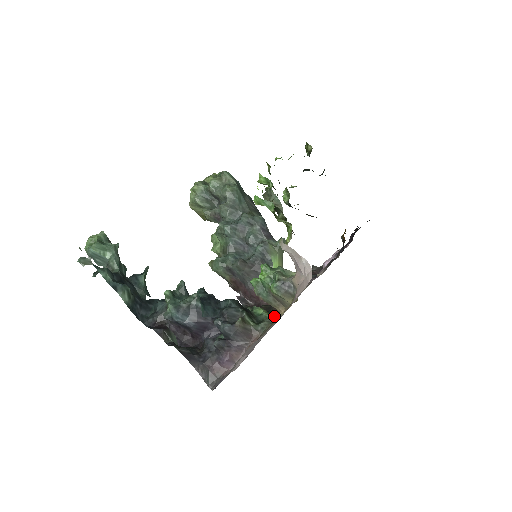
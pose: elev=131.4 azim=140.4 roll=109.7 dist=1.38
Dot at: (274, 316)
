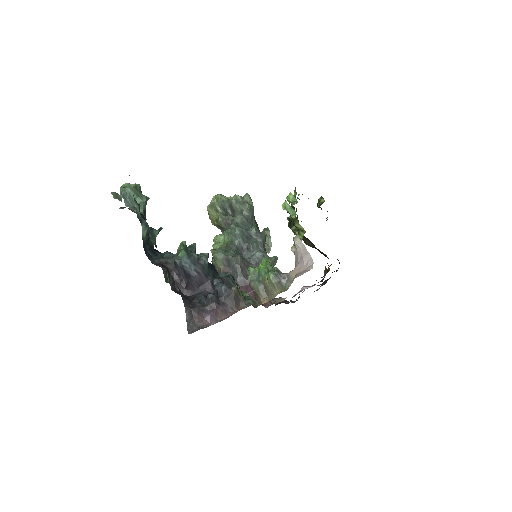
Dot at: occluded
